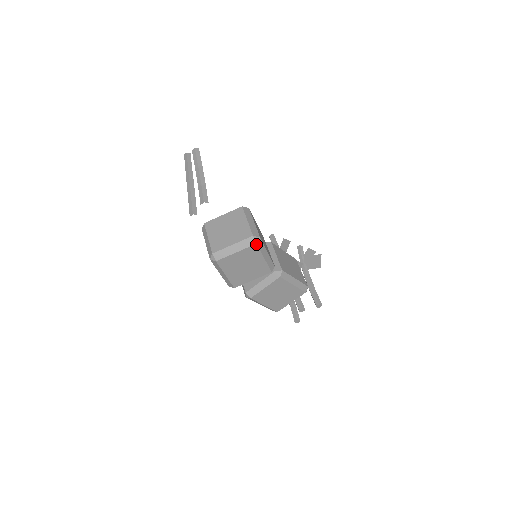
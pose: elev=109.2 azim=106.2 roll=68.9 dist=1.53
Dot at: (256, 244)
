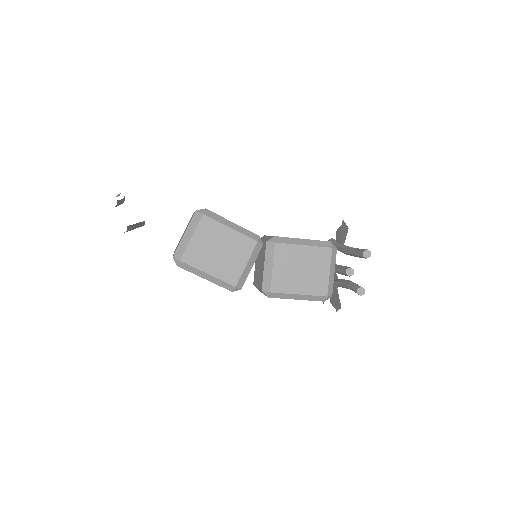
Dot at: (203, 215)
